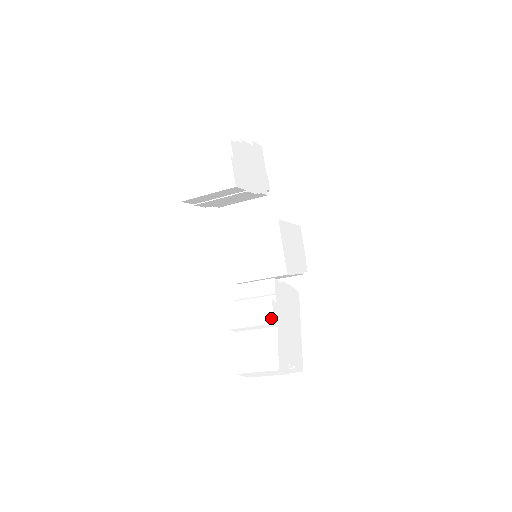
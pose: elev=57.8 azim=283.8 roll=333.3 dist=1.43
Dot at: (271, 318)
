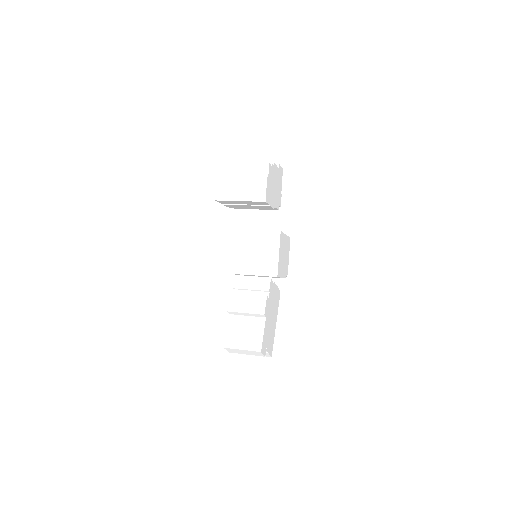
Dot at: (264, 310)
